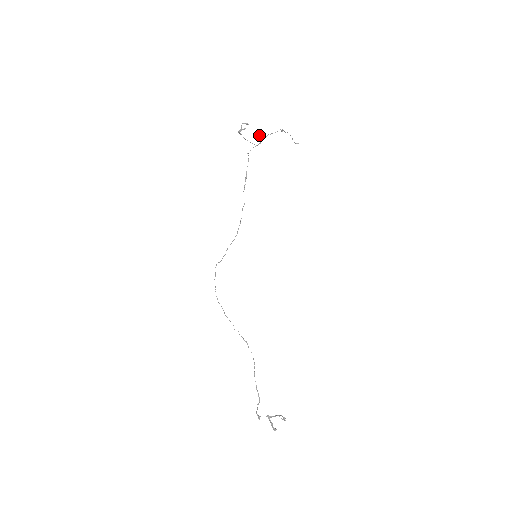
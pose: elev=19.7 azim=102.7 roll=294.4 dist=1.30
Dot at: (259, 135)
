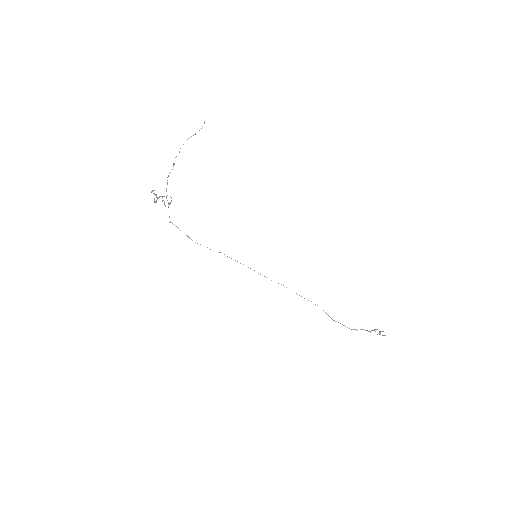
Dot at: occluded
